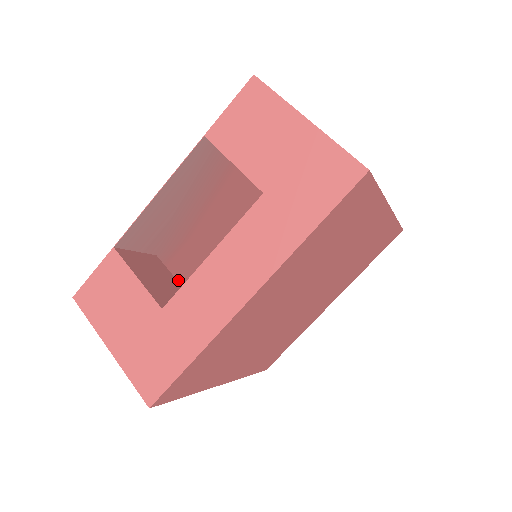
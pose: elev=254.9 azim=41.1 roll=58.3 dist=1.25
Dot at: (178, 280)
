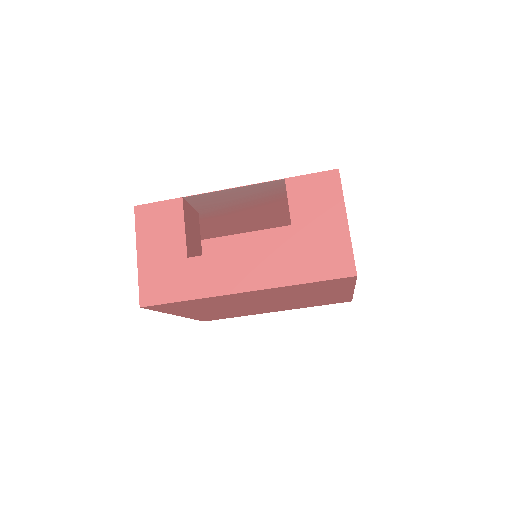
Dot at: occluded
